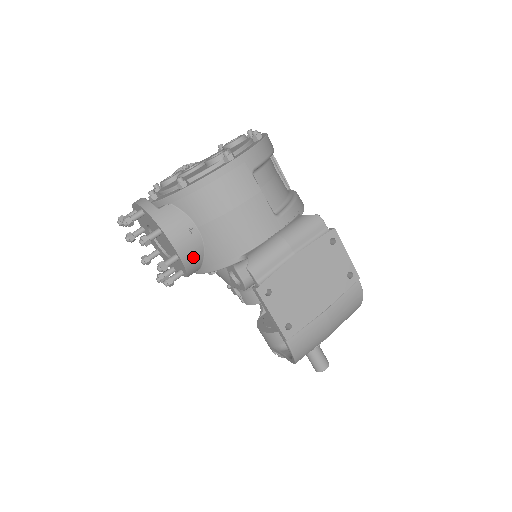
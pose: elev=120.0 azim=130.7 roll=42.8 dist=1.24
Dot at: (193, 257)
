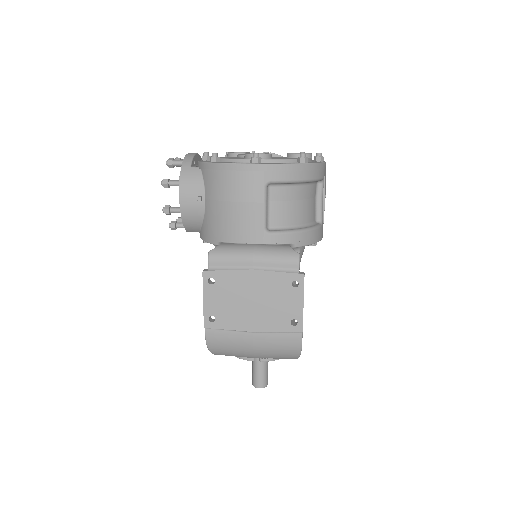
Dot at: (192, 218)
